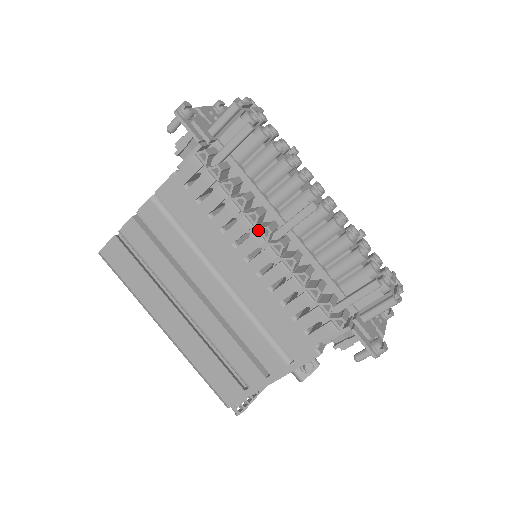
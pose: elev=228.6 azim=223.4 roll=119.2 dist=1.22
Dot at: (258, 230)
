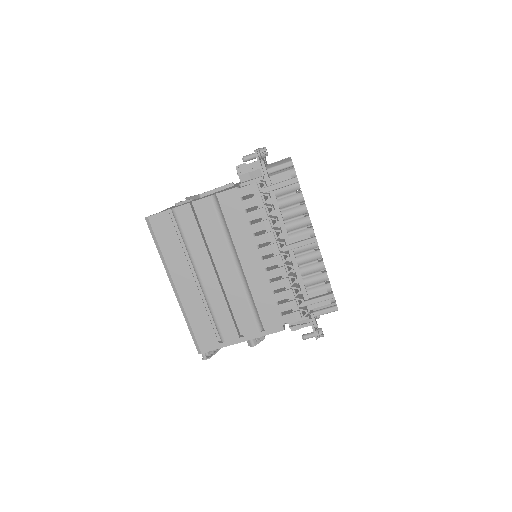
Dot at: (277, 242)
